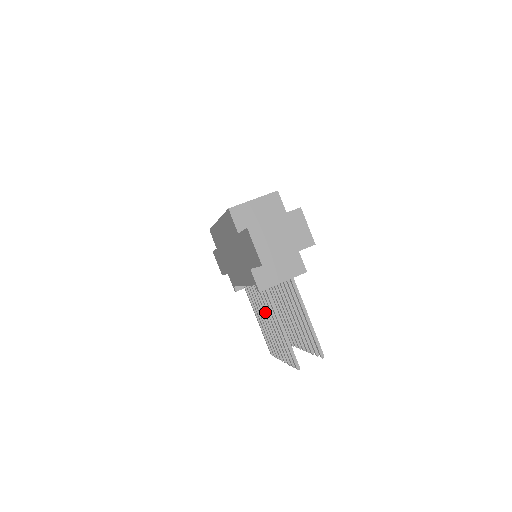
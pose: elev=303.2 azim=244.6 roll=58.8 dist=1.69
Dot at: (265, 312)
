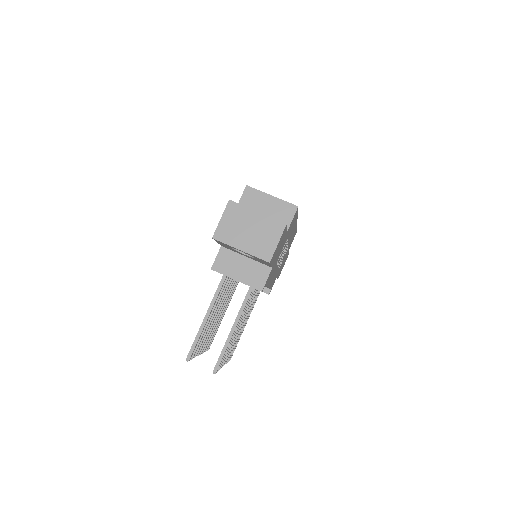
Dot at: occluded
